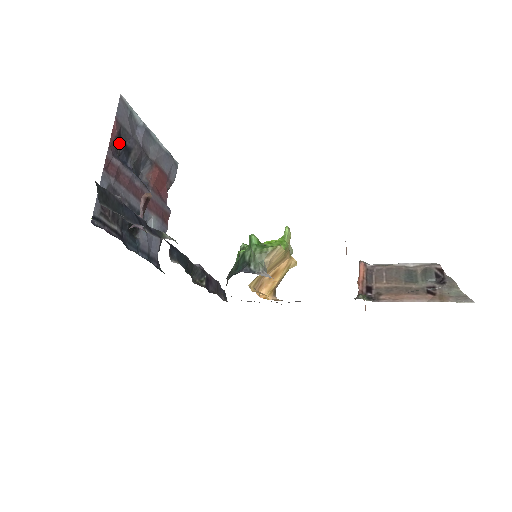
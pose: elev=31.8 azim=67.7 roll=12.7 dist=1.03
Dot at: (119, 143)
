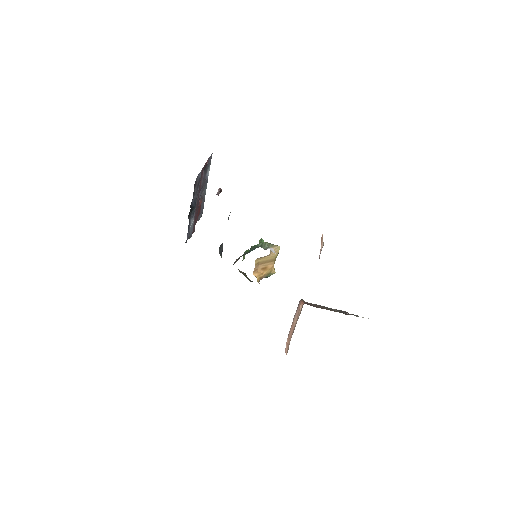
Dot at: (204, 170)
